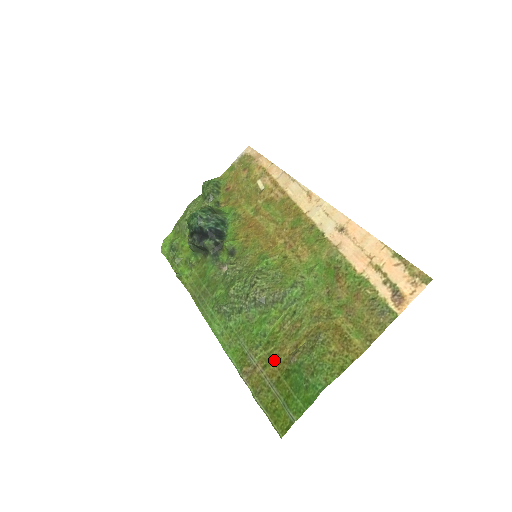
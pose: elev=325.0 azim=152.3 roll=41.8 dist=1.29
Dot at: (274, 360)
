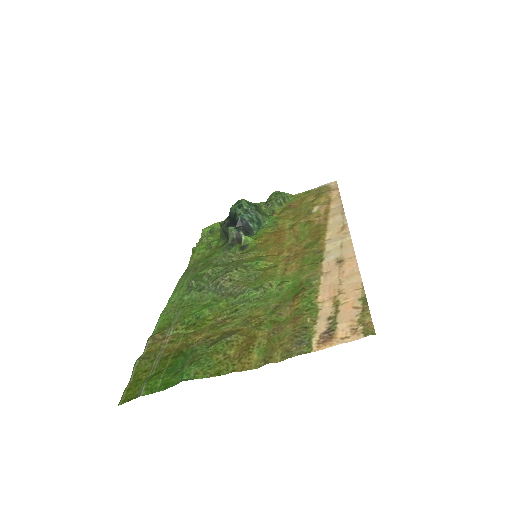
Dot at: (183, 340)
